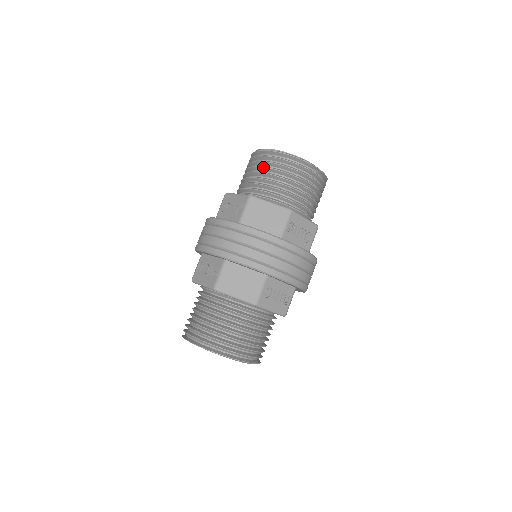
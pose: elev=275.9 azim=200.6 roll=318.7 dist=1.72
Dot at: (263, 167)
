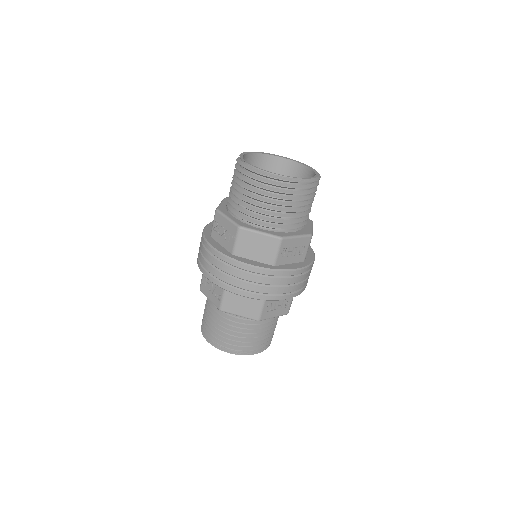
Dot at: (249, 190)
